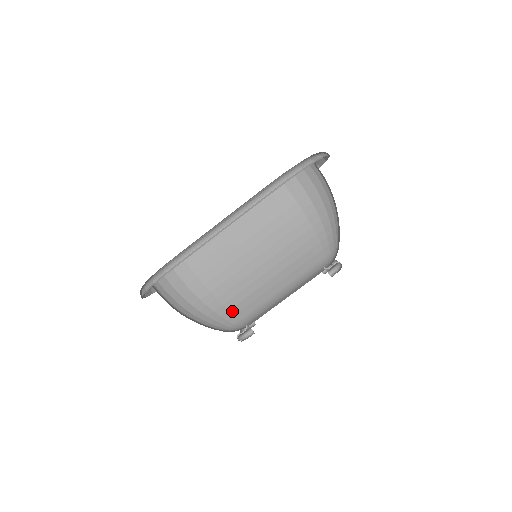
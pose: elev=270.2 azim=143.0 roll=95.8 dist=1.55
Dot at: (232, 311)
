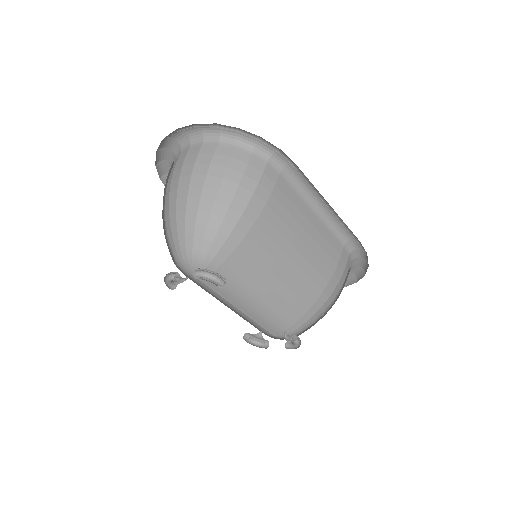
Dot at: (237, 249)
